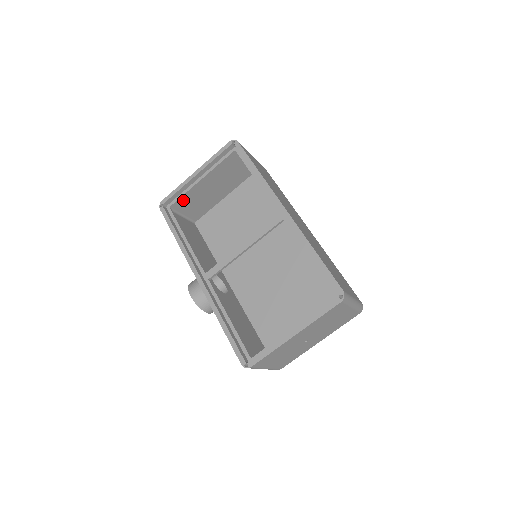
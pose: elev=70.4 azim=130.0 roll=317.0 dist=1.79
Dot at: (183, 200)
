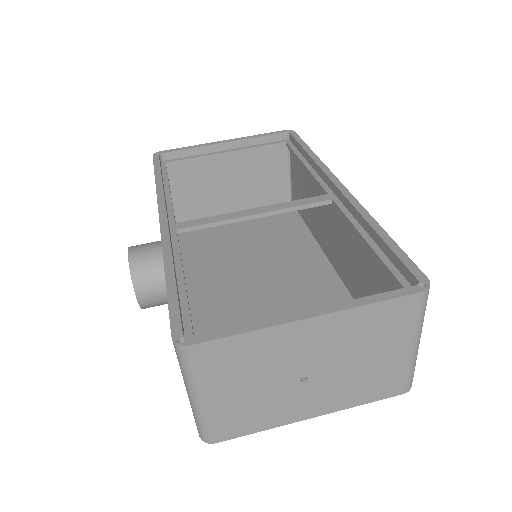
Dot at: (186, 171)
